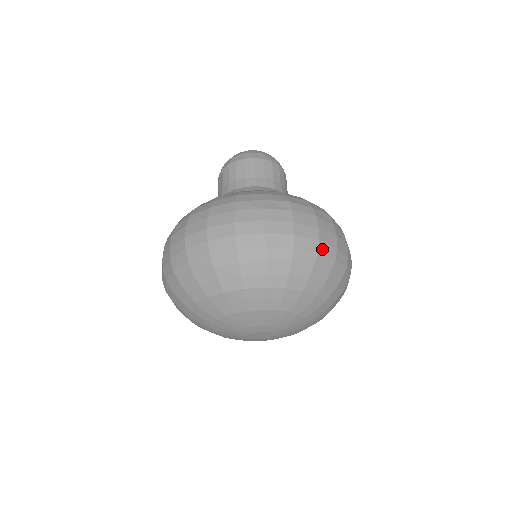
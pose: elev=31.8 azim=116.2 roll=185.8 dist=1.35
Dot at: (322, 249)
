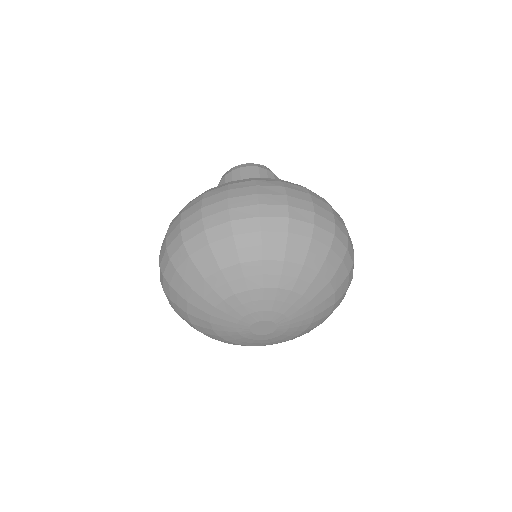
Dot at: (337, 233)
